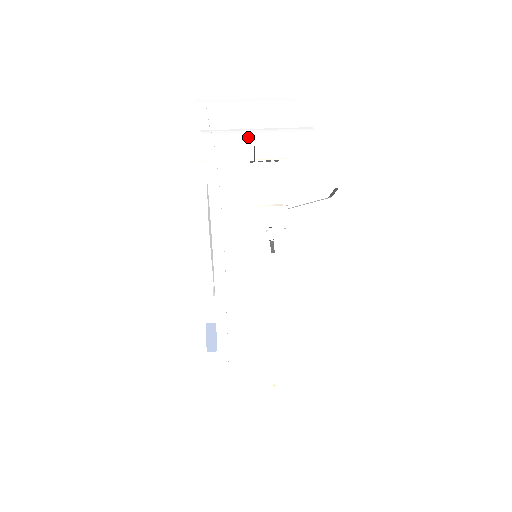
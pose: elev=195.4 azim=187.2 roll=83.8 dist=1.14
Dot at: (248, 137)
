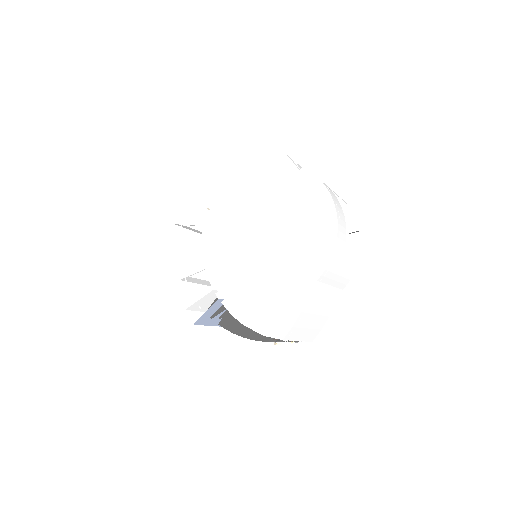
Dot at: occluded
